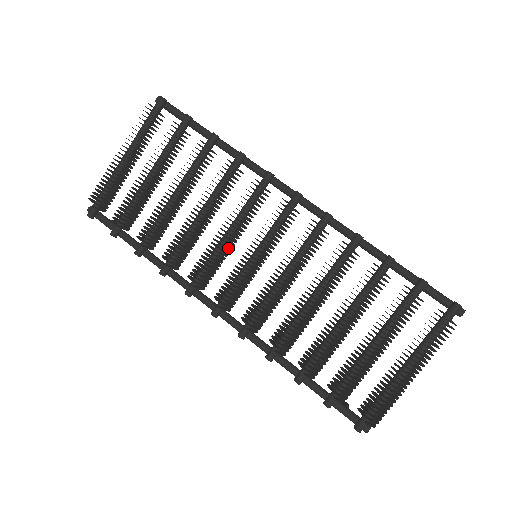
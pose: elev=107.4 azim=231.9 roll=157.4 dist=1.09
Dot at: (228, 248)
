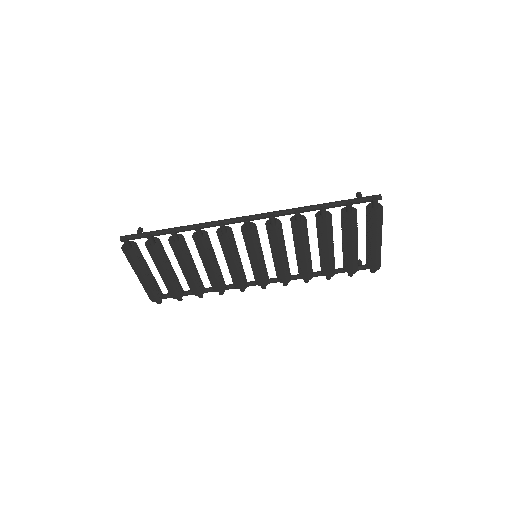
Dot at: (240, 266)
